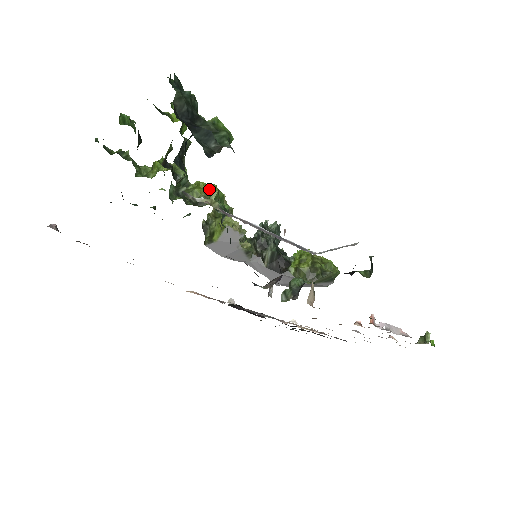
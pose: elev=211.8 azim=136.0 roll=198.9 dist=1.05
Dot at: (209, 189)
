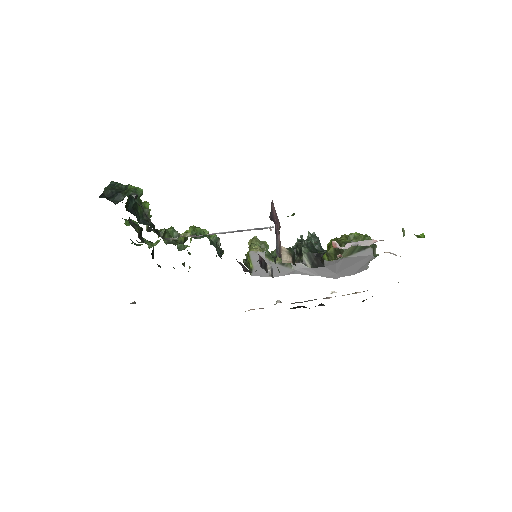
Dot at: occluded
